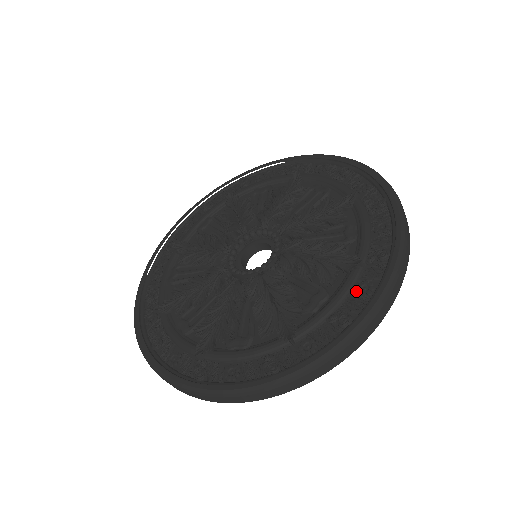
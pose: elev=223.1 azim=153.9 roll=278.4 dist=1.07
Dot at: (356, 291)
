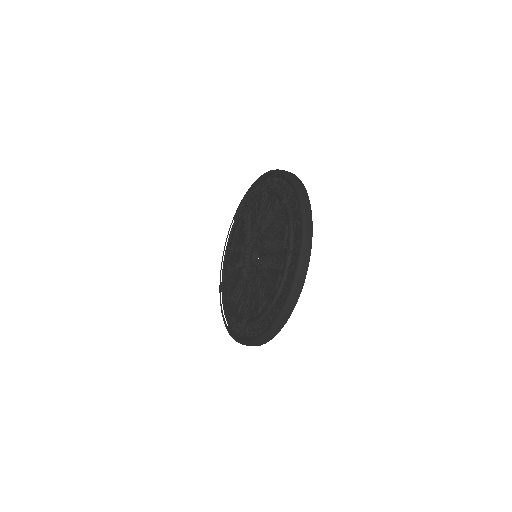
Dot at: (292, 210)
